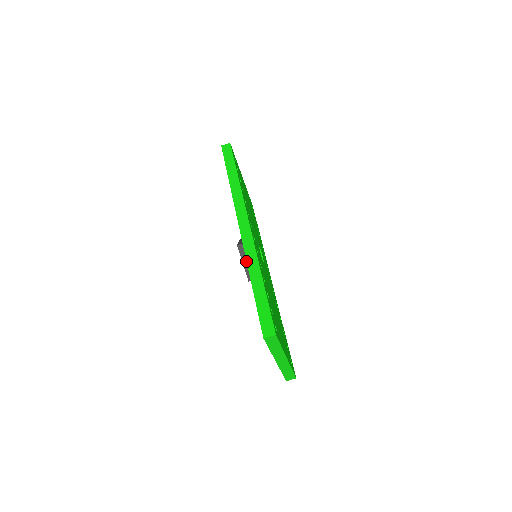
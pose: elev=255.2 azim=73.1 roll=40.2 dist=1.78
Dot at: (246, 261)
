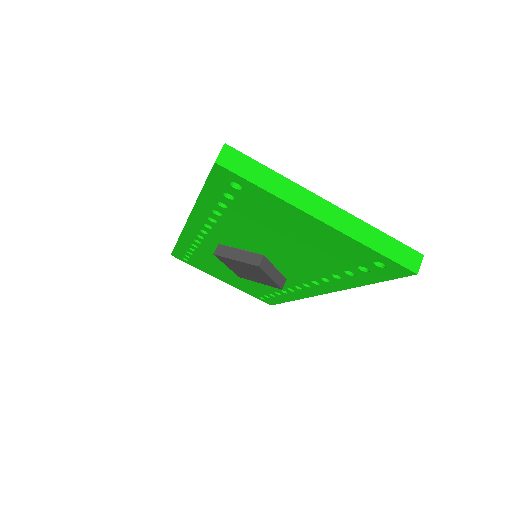
Dot at: (236, 255)
